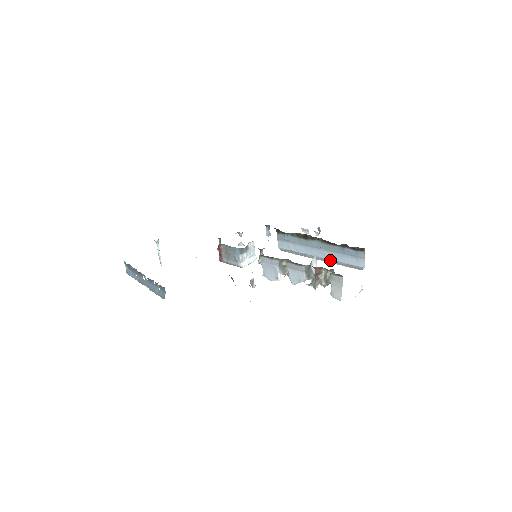
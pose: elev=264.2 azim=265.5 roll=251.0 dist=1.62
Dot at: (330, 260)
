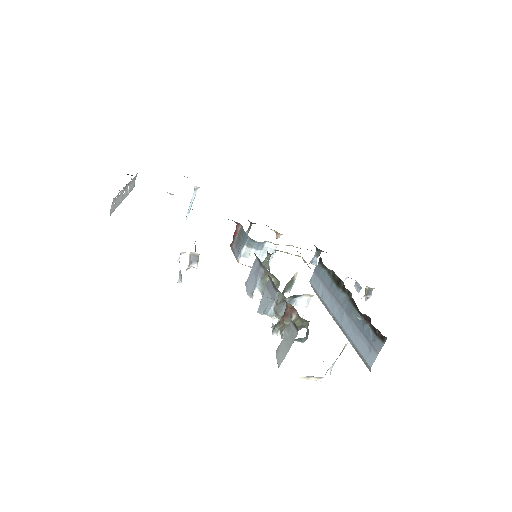
Dot at: (344, 331)
